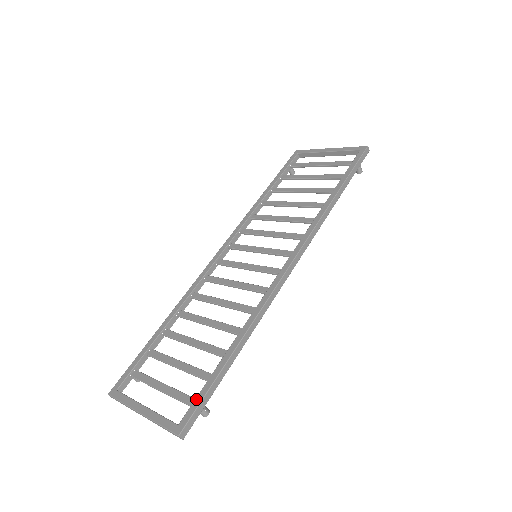
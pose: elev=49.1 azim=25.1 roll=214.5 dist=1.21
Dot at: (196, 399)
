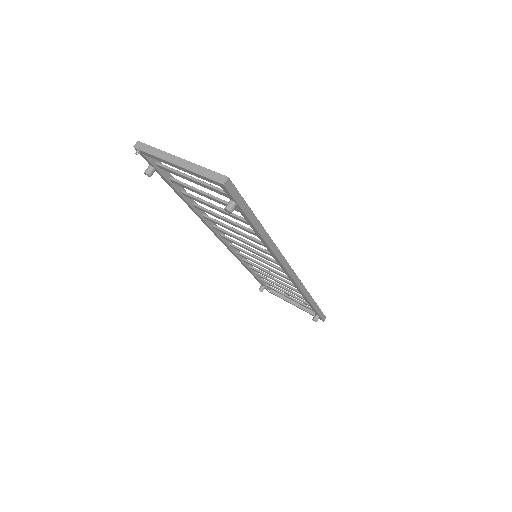
Dot at: occluded
